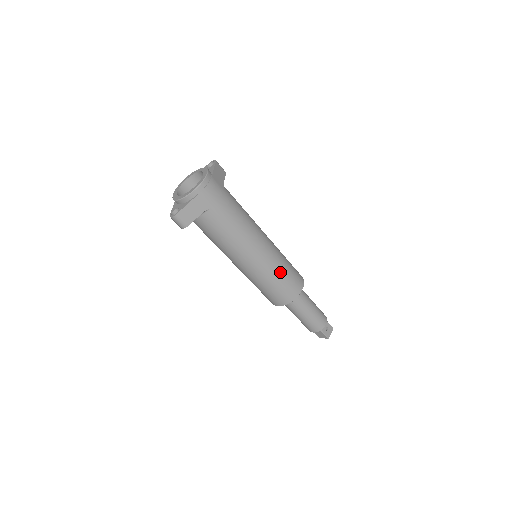
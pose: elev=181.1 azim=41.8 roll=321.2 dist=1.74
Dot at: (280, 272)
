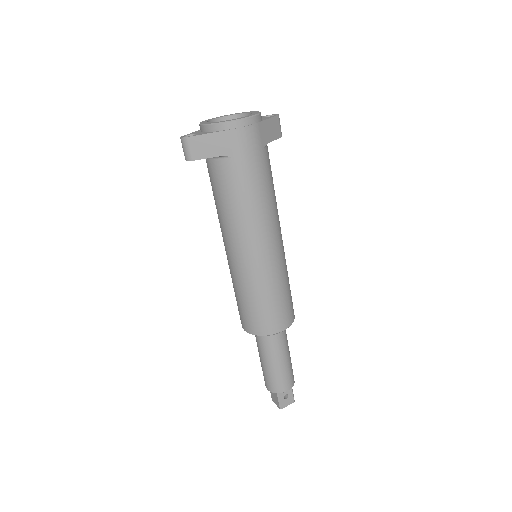
Dot at: (269, 291)
